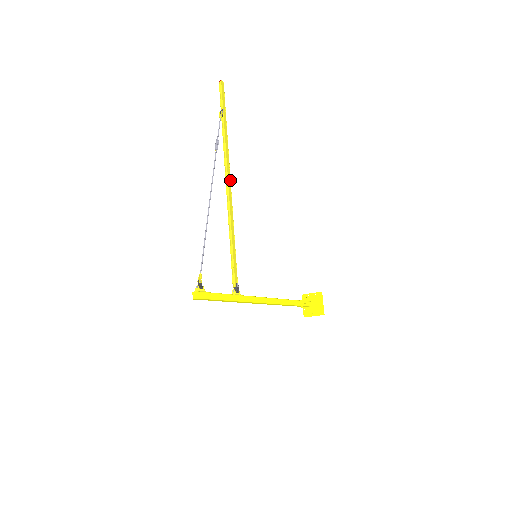
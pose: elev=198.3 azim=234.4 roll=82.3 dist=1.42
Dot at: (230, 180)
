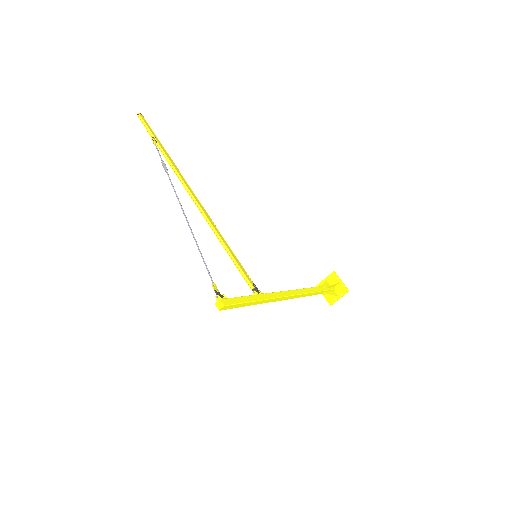
Dot at: (194, 194)
